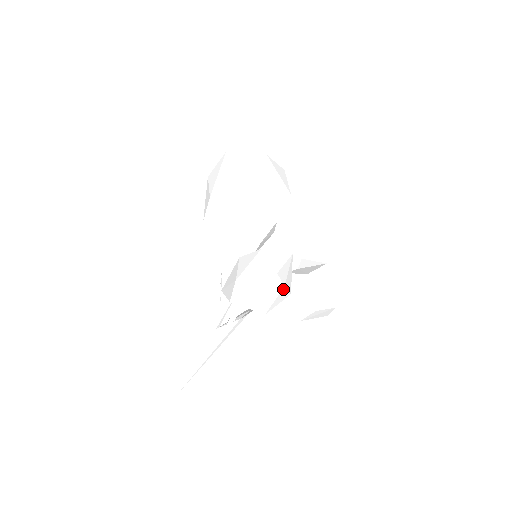
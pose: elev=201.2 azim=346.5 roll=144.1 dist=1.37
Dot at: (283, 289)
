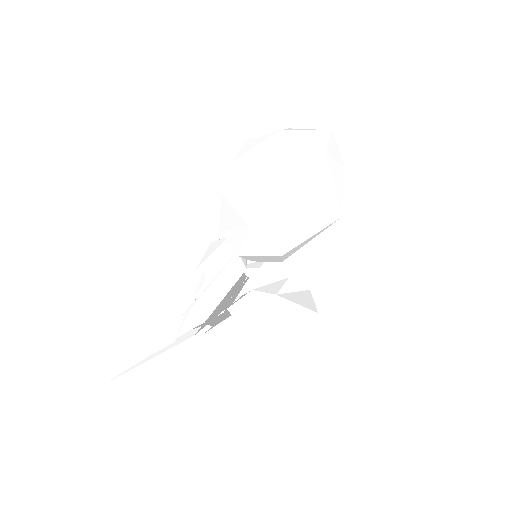
Dot at: occluded
